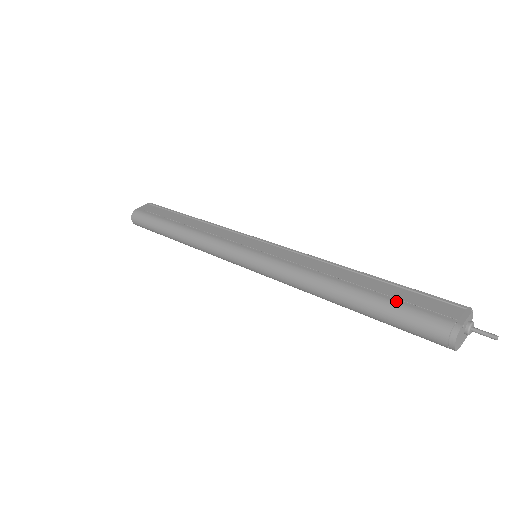
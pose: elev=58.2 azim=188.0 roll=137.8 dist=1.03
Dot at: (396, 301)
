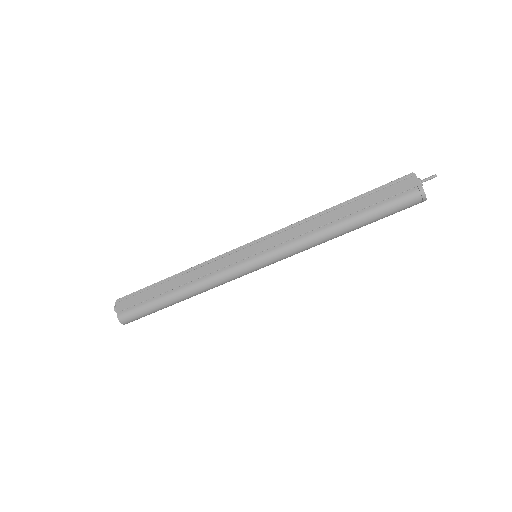
Dot at: (378, 205)
